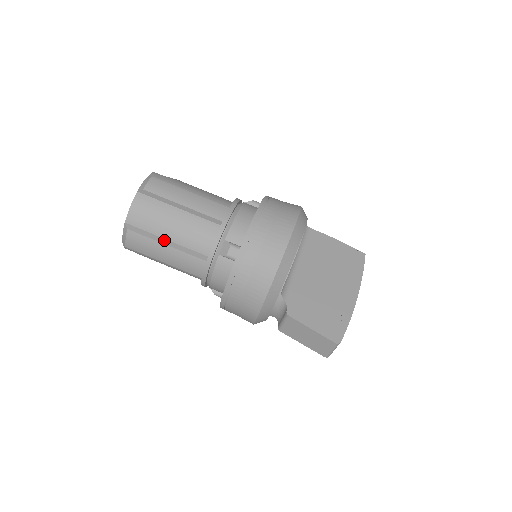
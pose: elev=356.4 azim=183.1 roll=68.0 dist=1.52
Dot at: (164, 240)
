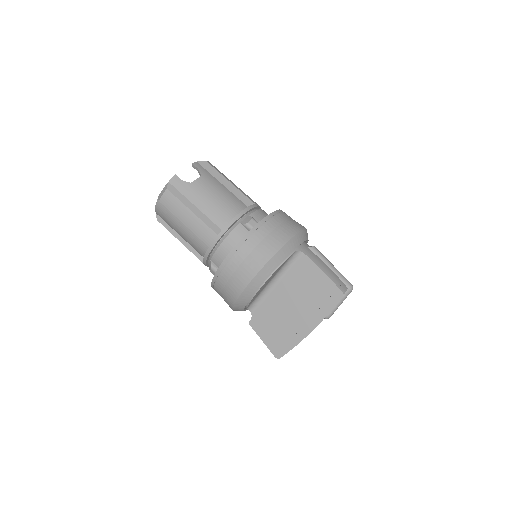
Dot at: (179, 236)
